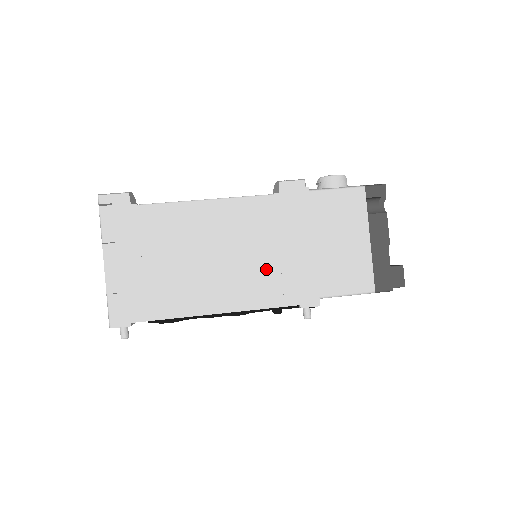
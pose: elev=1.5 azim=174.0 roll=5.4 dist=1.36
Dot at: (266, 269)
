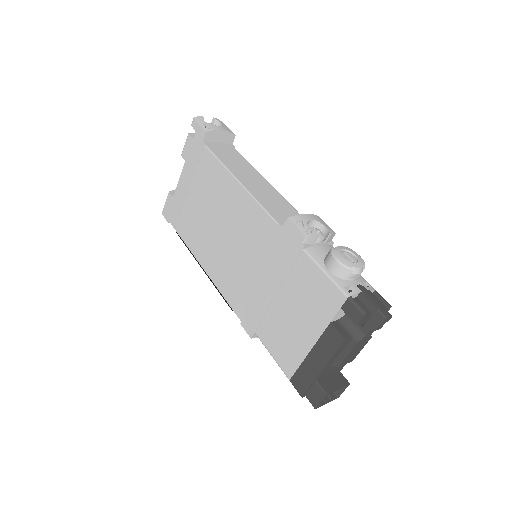
Dot at: (239, 273)
